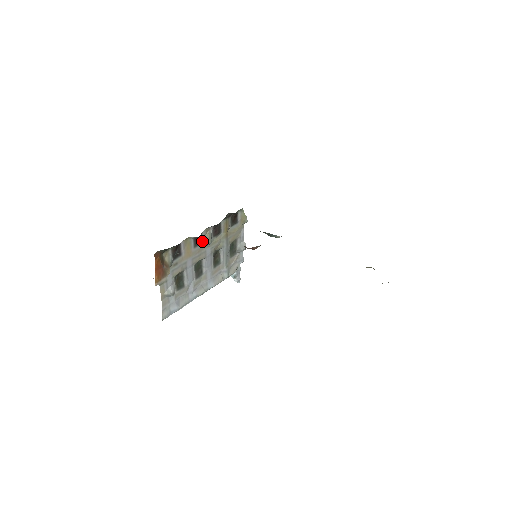
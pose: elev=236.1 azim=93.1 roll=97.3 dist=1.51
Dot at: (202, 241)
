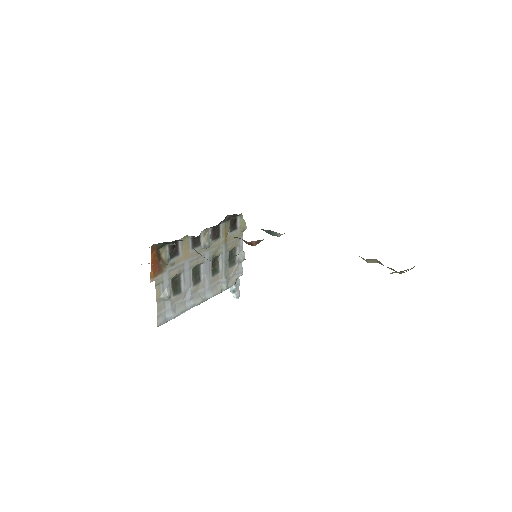
Dot at: (200, 243)
